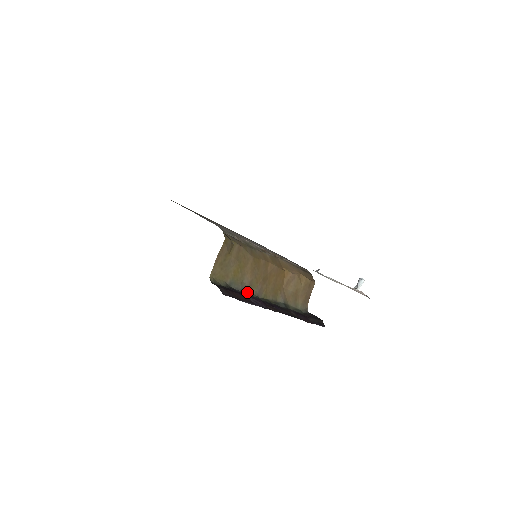
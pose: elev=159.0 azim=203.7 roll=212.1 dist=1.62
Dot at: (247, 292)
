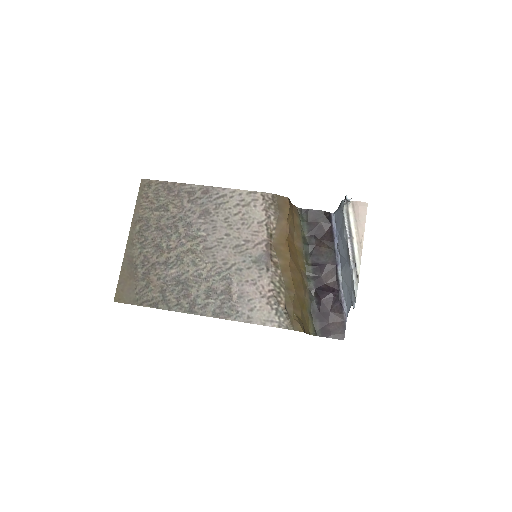
Dot at: (308, 292)
